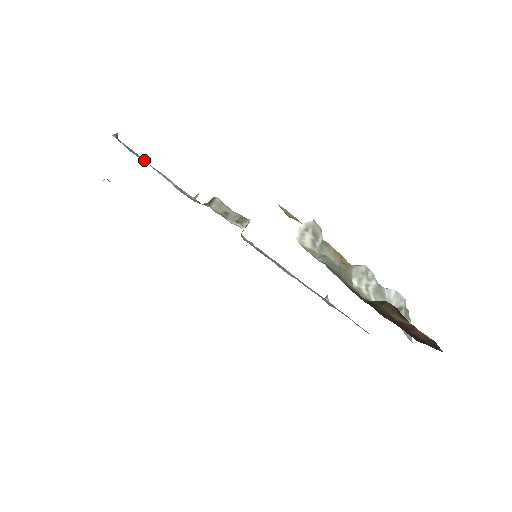
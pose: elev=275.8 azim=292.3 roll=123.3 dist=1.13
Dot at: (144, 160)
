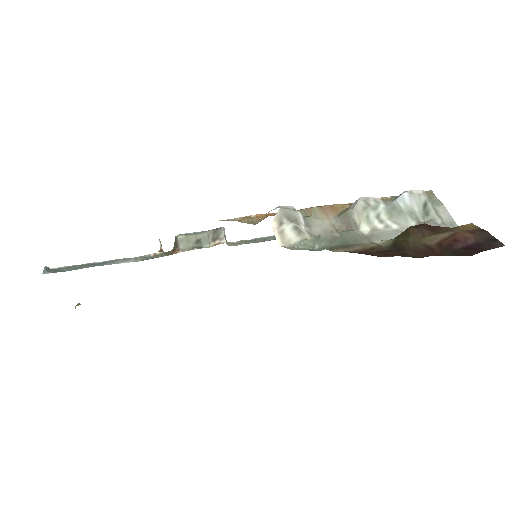
Dot at: (89, 265)
